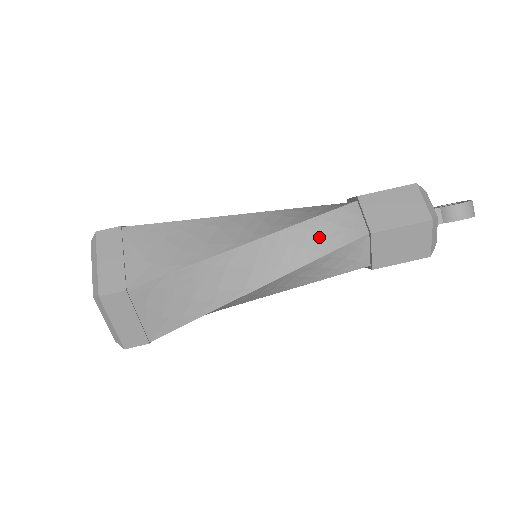
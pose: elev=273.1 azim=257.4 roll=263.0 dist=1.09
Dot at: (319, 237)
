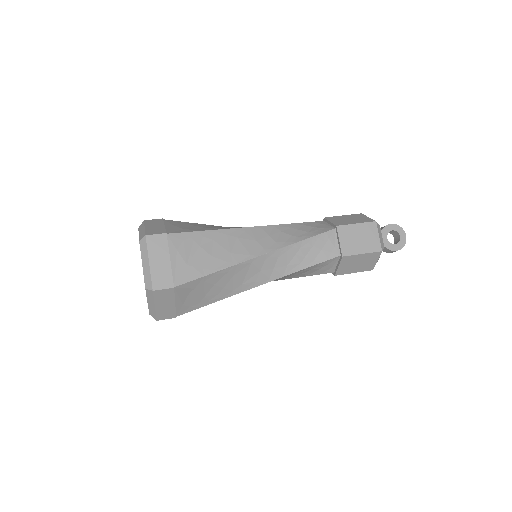
Dot at: occluded
